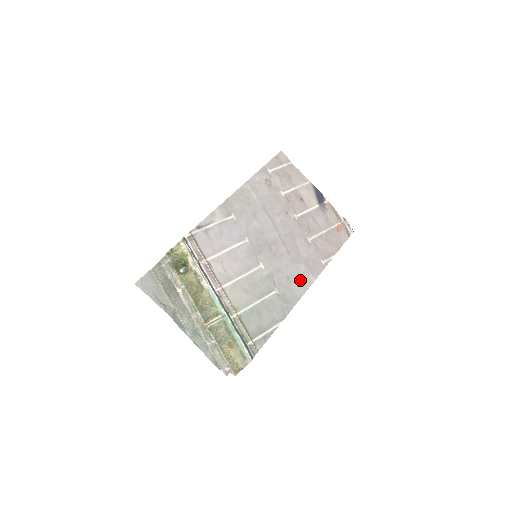
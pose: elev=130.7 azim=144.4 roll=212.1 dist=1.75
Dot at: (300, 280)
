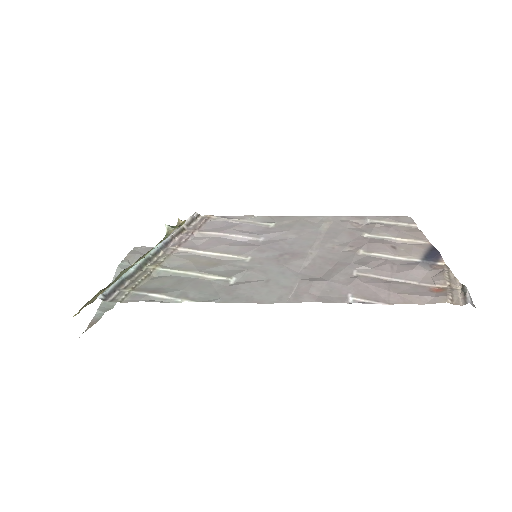
Dot at: (283, 291)
